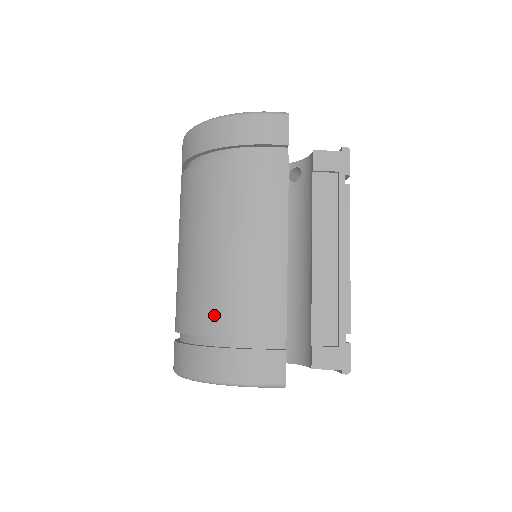
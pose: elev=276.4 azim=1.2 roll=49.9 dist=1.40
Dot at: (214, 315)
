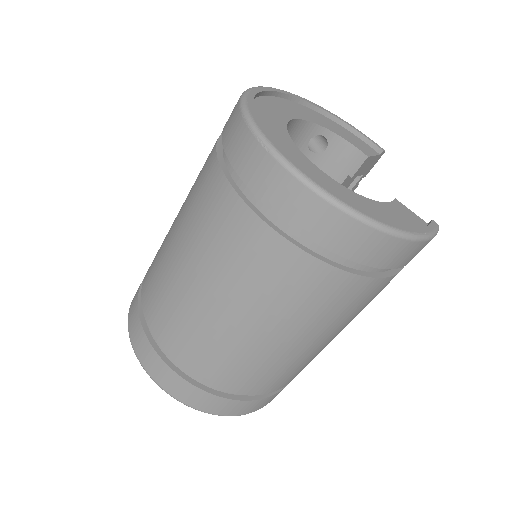
Dot at: (267, 385)
